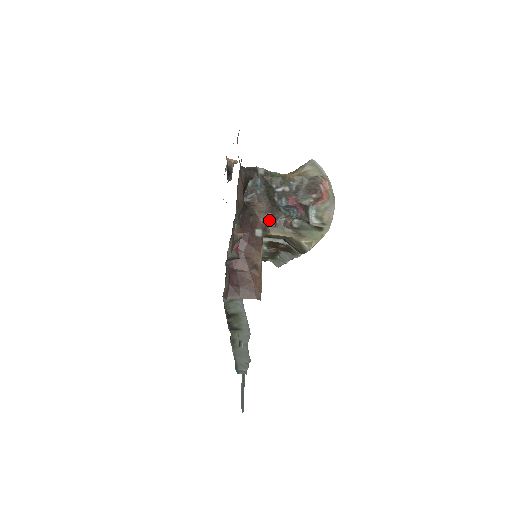
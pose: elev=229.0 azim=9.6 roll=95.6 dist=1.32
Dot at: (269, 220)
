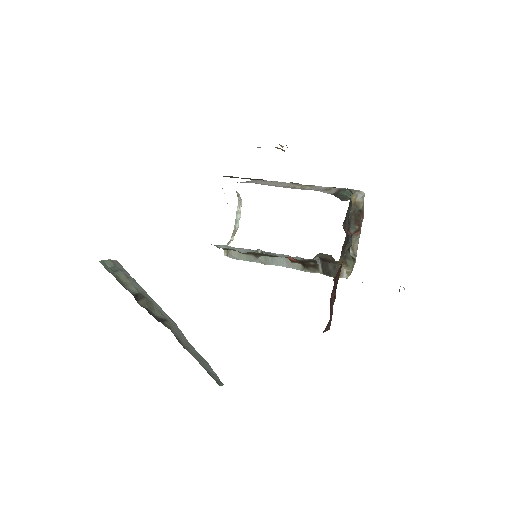
Dot at: (344, 248)
